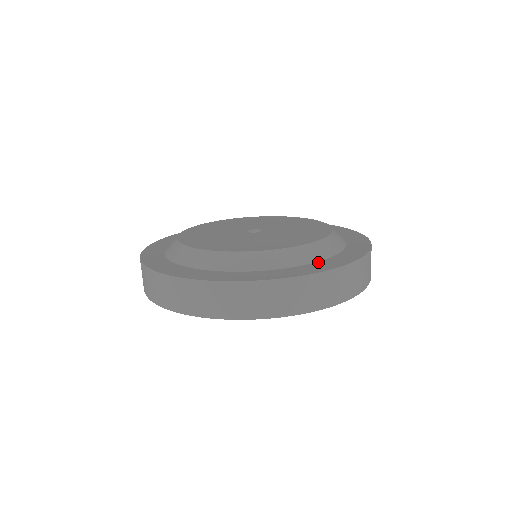
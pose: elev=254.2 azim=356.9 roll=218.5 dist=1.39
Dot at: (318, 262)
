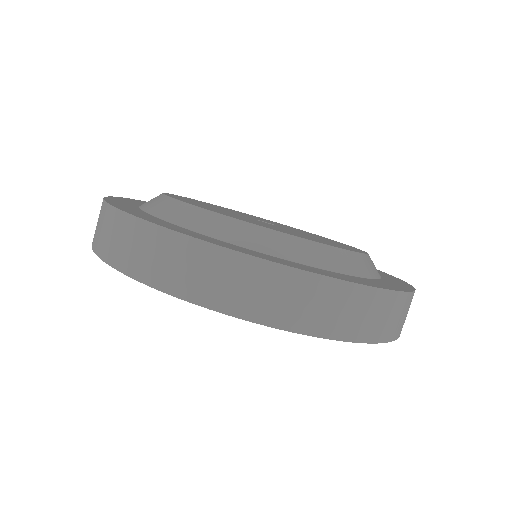
Dot at: occluded
